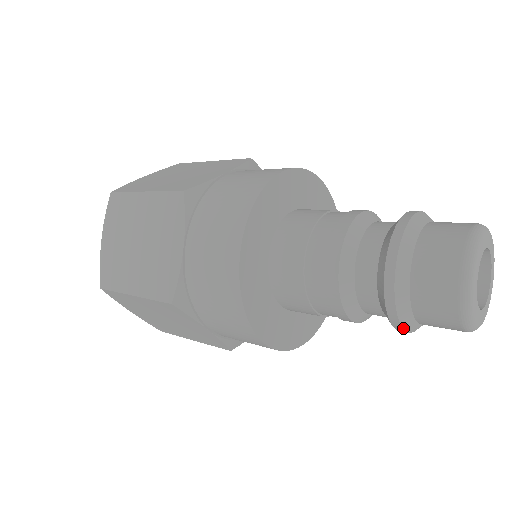
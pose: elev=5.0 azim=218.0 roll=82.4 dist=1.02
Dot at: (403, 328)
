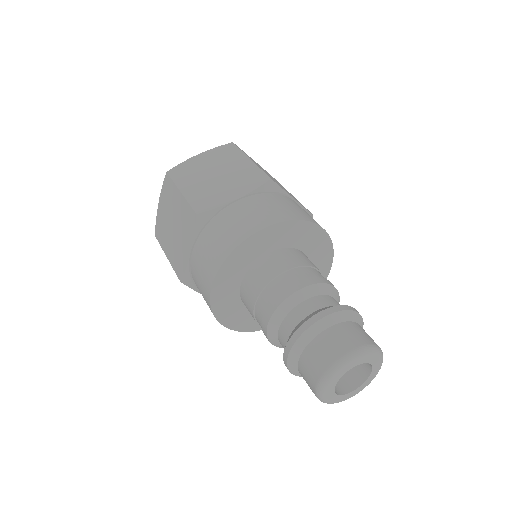
Dot at: occluded
